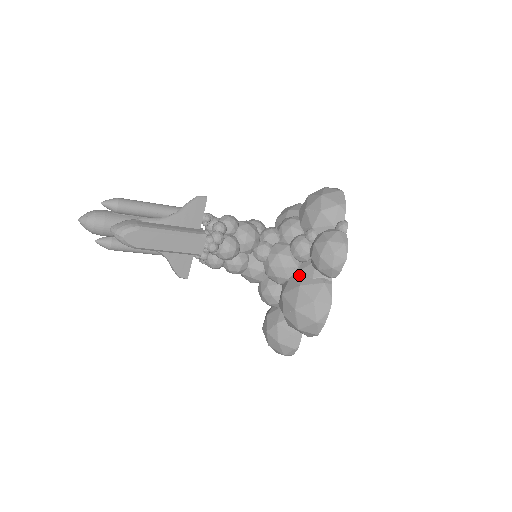
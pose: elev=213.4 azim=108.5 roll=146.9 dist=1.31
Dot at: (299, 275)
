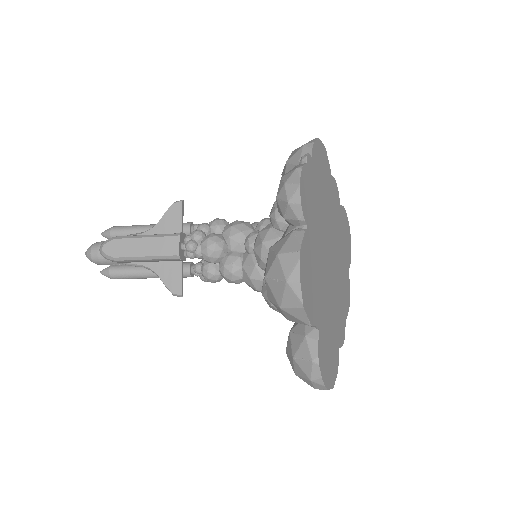
Dot at: occluded
